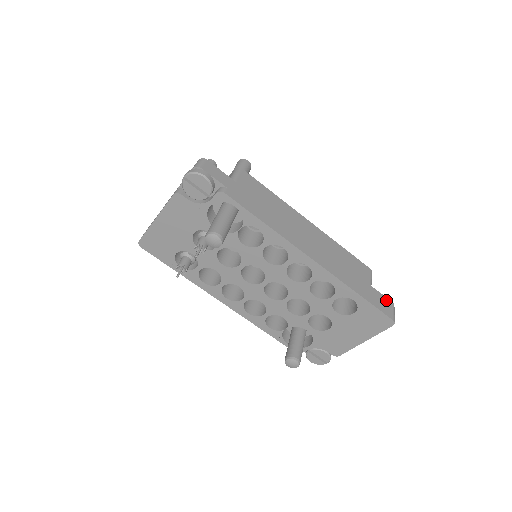
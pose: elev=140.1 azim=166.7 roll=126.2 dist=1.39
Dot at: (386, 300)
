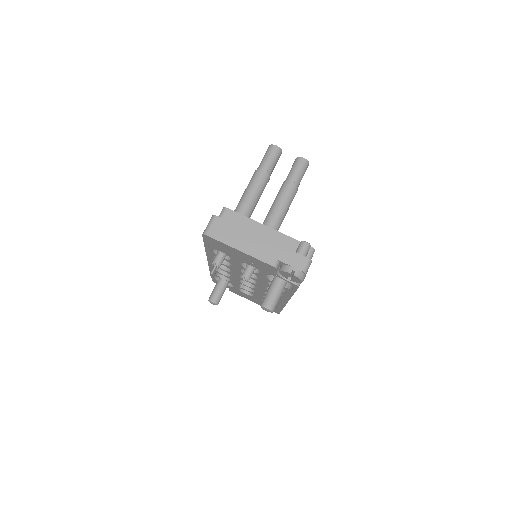
Dot at: occluded
